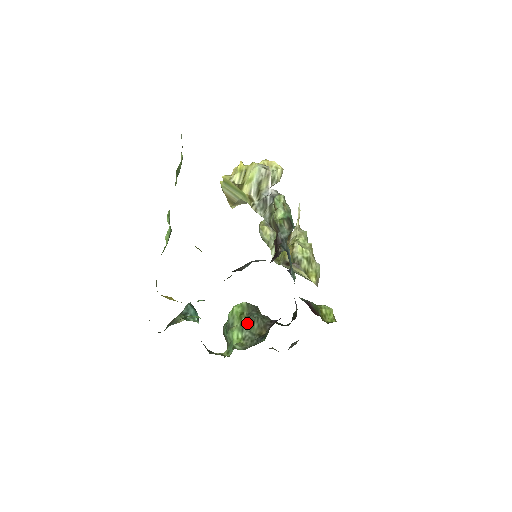
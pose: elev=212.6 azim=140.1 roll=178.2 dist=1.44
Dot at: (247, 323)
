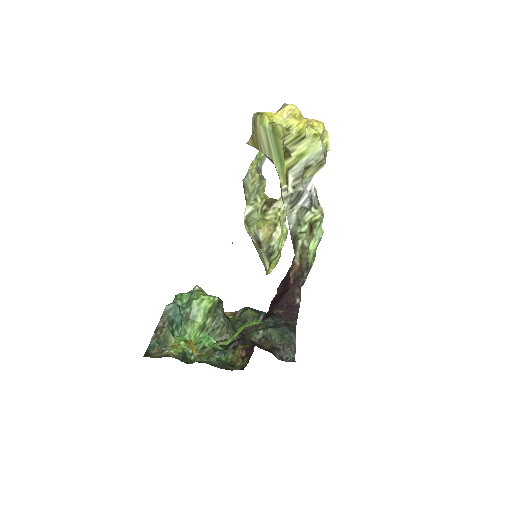
Dot at: (211, 324)
